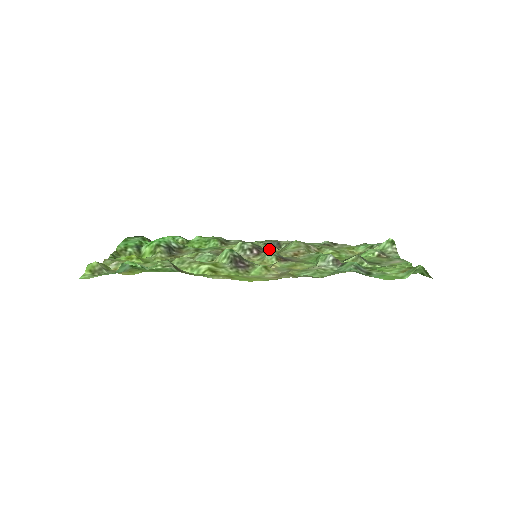
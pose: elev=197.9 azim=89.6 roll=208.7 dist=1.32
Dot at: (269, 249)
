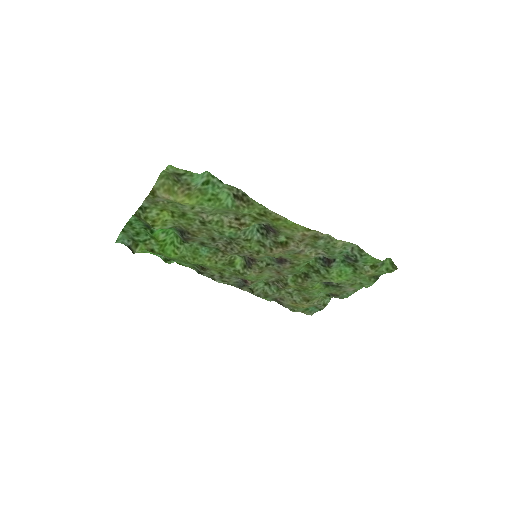
Dot at: (244, 278)
